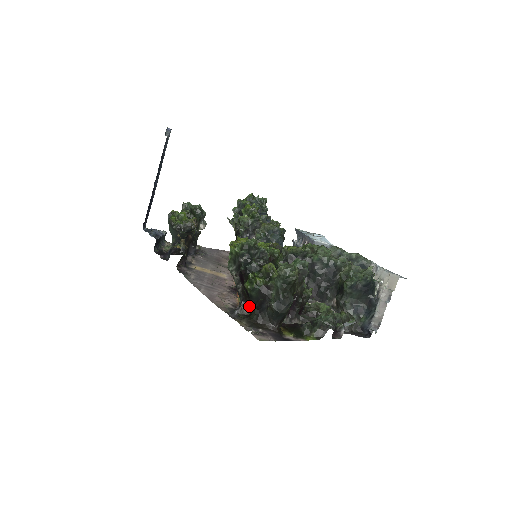
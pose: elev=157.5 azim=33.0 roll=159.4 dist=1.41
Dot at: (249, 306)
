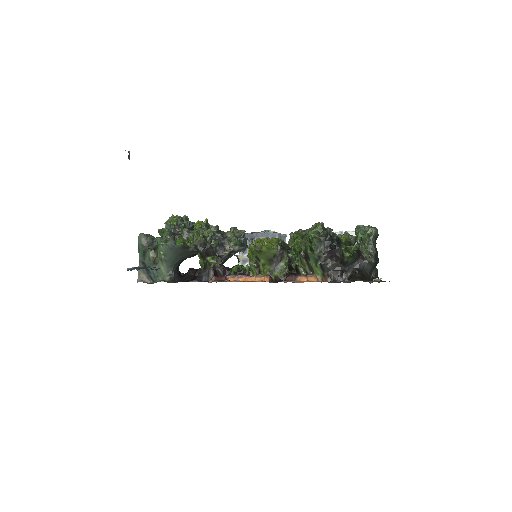
Dot at: (346, 272)
